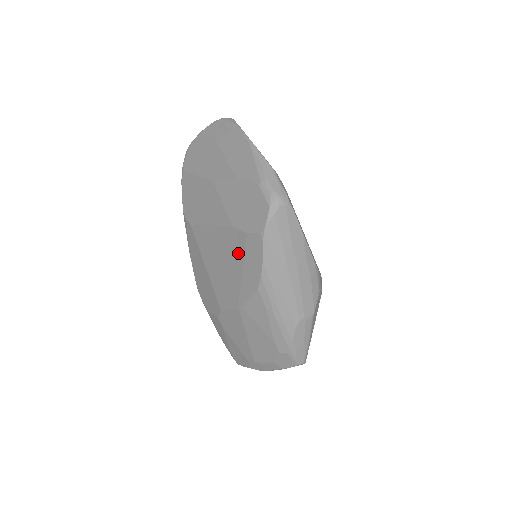
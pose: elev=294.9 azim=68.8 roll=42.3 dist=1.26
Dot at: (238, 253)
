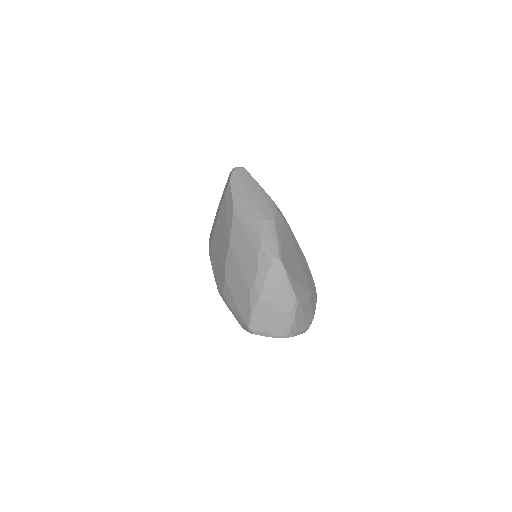
Dot at: (224, 212)
